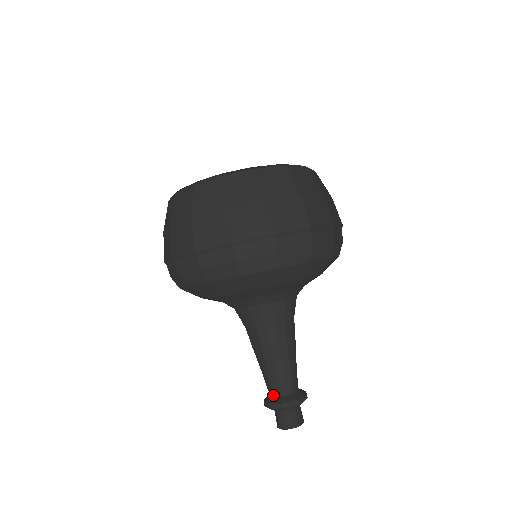
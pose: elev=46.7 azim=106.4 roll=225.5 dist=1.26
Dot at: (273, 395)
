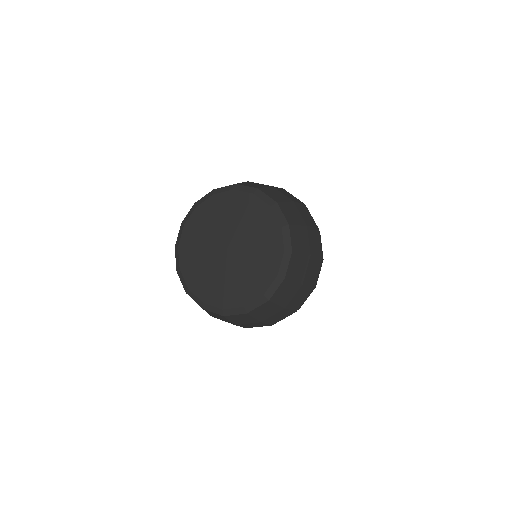
Dot at: occluded
